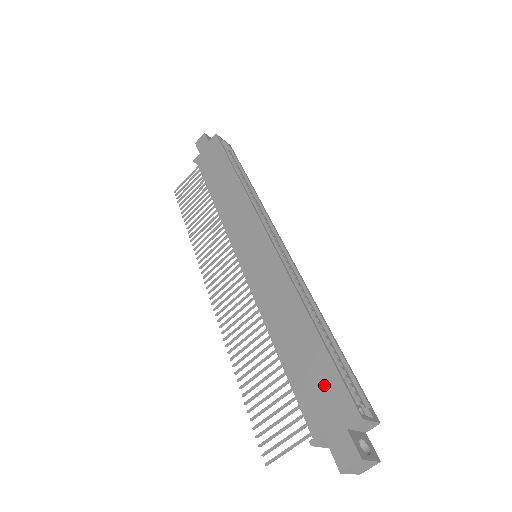
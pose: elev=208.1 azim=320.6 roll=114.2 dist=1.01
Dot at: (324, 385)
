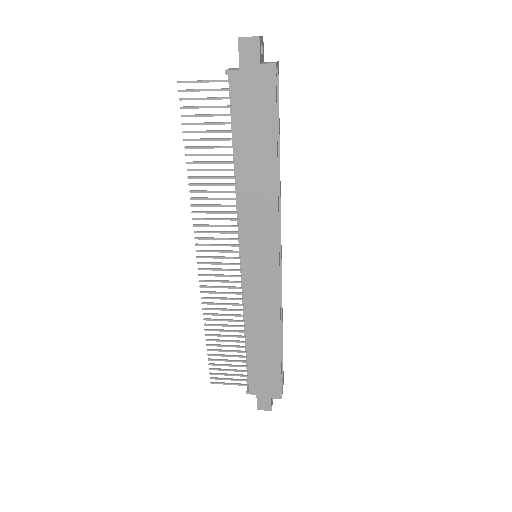
Dot at: (269, 377)
